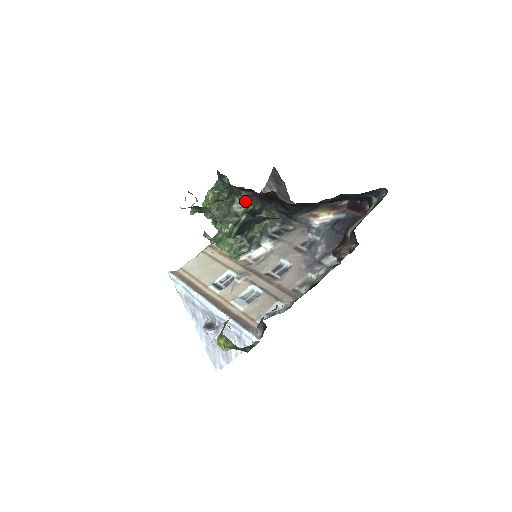
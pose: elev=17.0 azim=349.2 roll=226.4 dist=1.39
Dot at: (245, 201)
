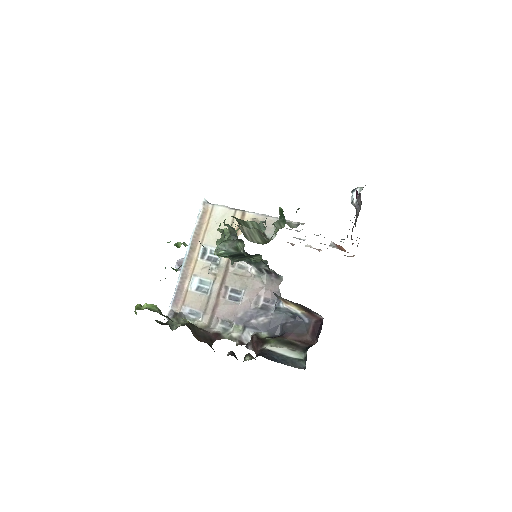
Dot at: (244, 252)
